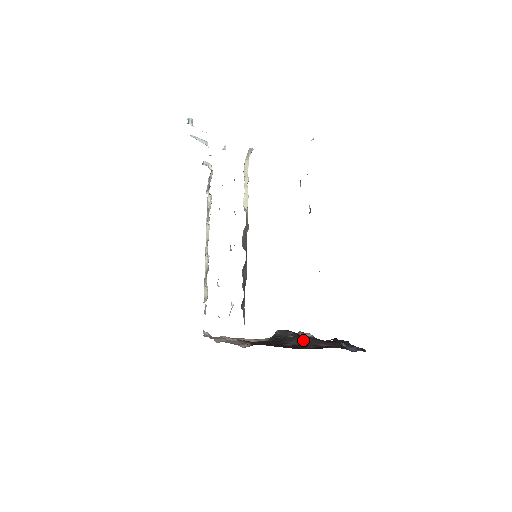
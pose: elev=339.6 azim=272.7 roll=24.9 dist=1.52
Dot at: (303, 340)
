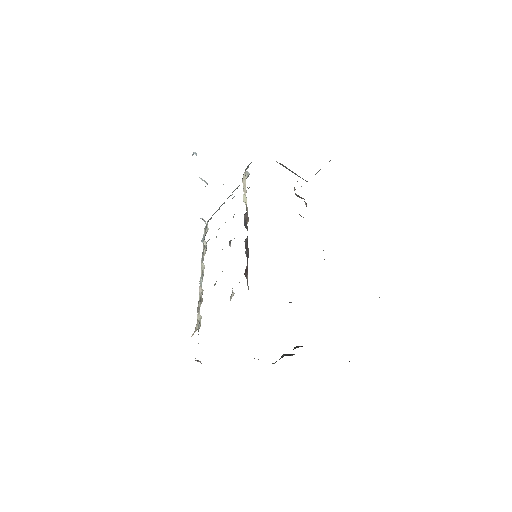
Dot at: occluded
